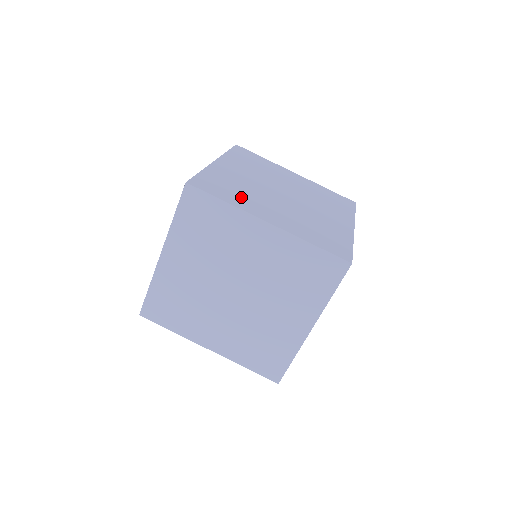
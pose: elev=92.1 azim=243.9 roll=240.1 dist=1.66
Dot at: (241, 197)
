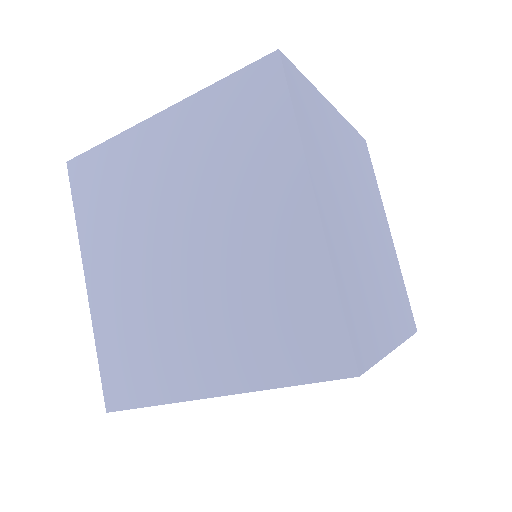
Dot at: (319, 149)
